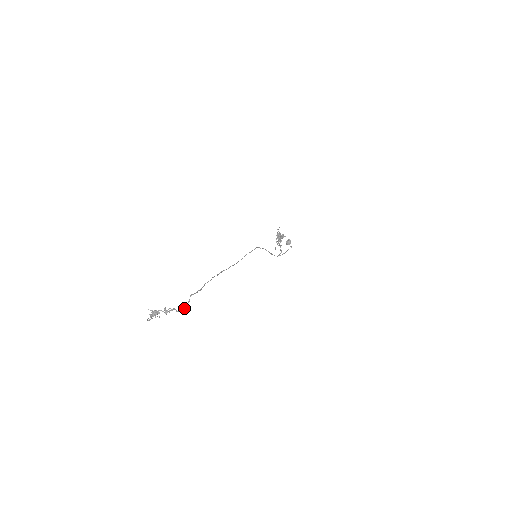
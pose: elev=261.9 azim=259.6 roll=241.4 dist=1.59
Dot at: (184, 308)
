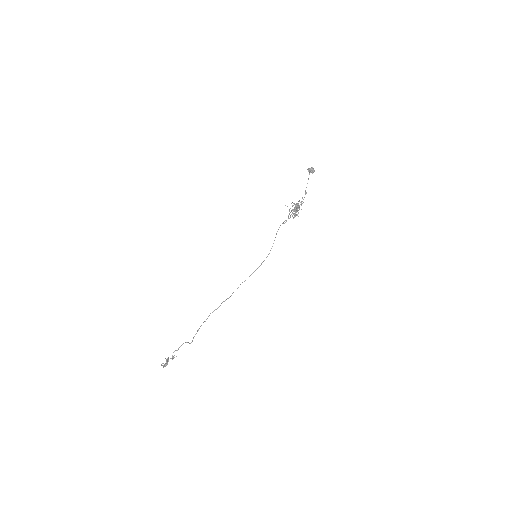
Dot at: occluded
